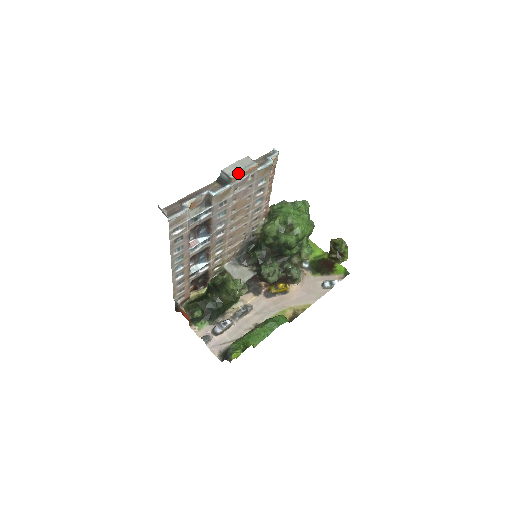
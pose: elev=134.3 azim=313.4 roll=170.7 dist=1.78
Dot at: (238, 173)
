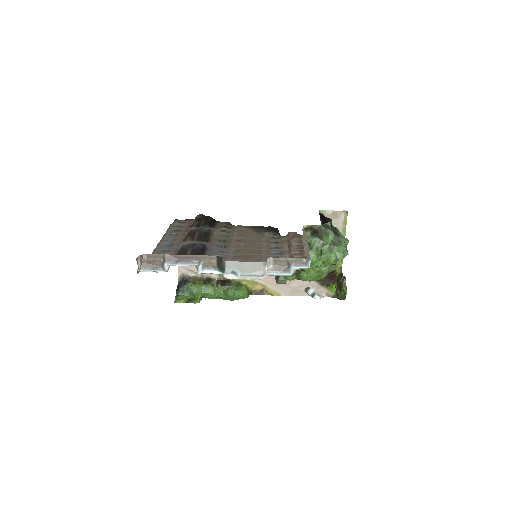
Dot at: (234, 277)
